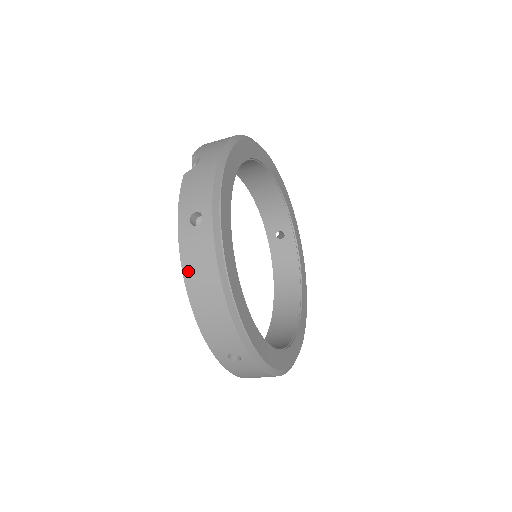
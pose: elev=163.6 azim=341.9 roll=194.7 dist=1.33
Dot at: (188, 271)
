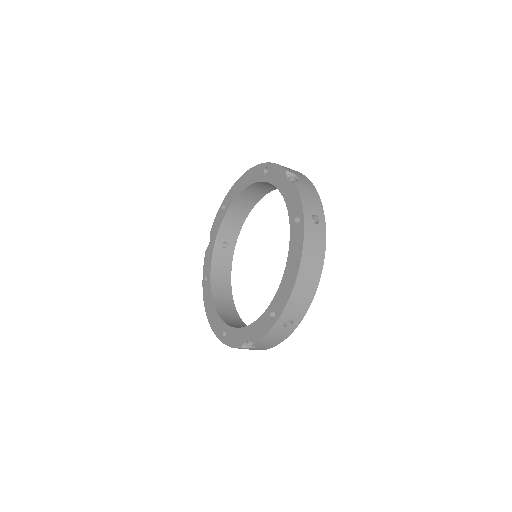
Dot at: (306, 252)
